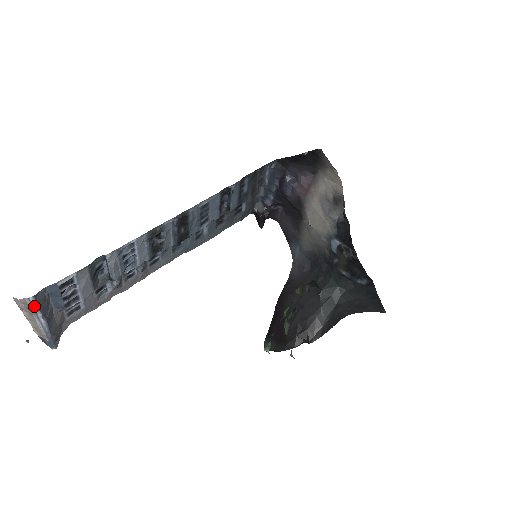
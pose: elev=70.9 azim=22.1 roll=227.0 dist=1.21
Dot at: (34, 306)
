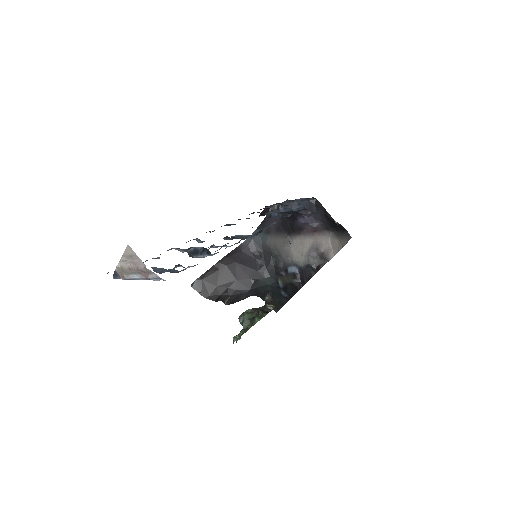
Dot at: (155, 279)
